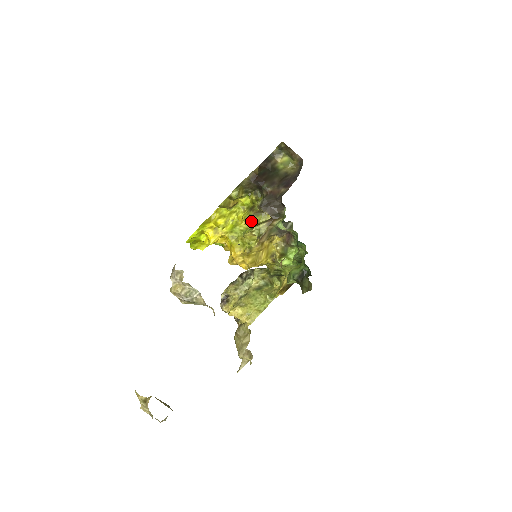
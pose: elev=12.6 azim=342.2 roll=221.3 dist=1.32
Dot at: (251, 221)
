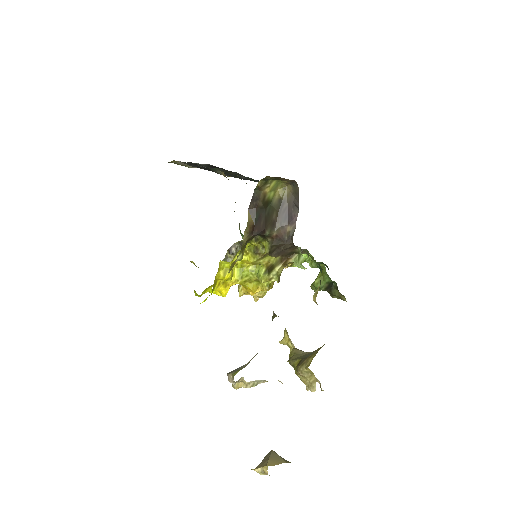
Dot at: (261, 263)
